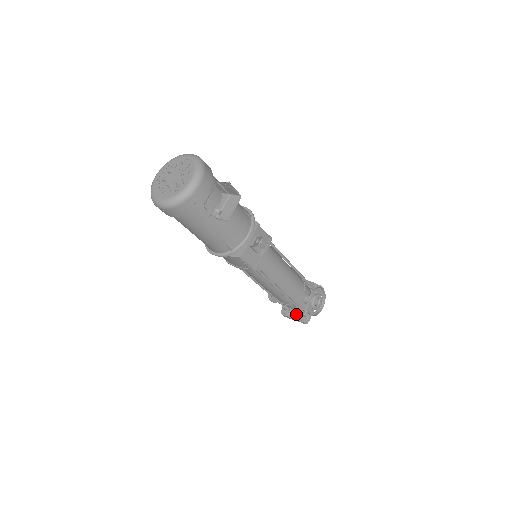
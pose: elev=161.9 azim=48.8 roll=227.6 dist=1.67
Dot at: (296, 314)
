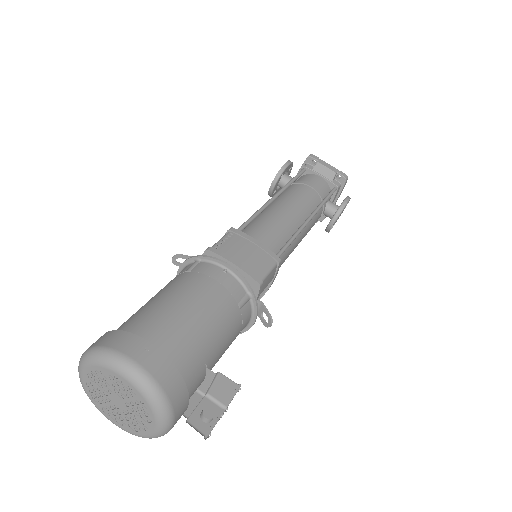
Dot at: occluded
